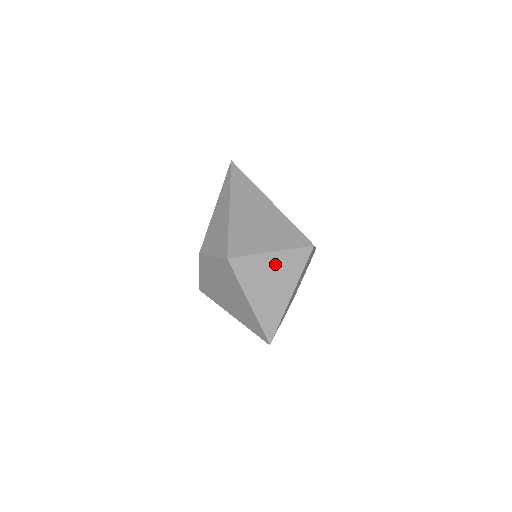
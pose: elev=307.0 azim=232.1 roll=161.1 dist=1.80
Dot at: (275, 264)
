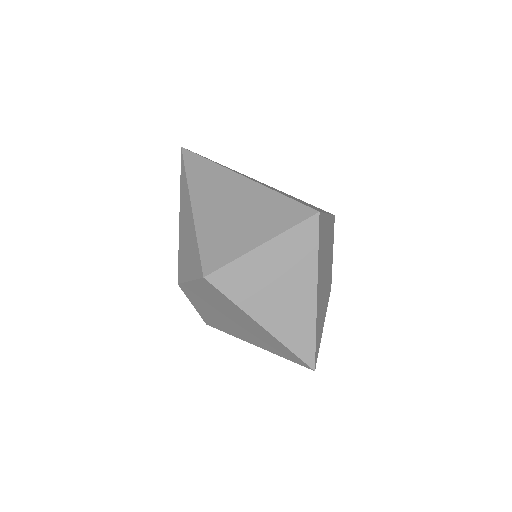
Dot at: (274, 259)
